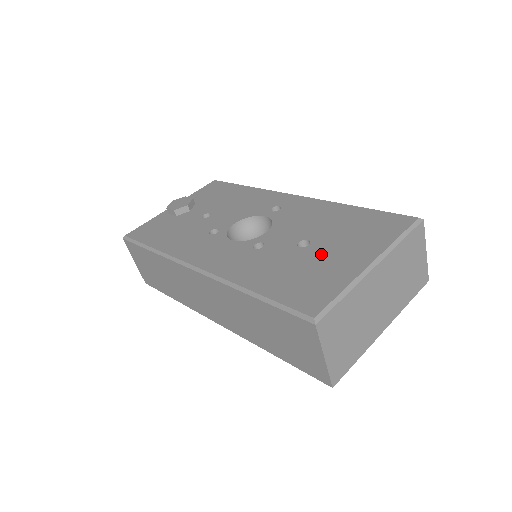
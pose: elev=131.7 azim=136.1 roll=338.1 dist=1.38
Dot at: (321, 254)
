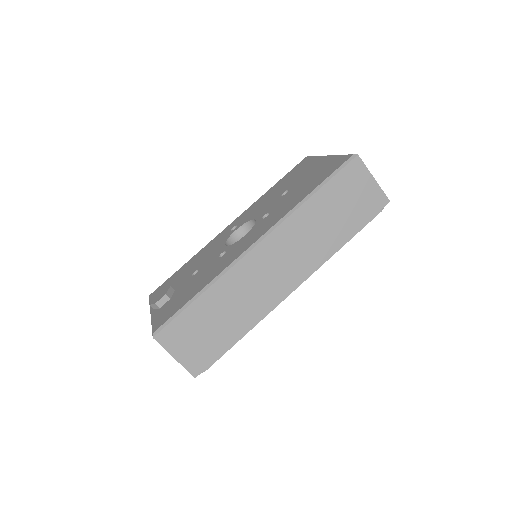
Dot at: (302, 179)
